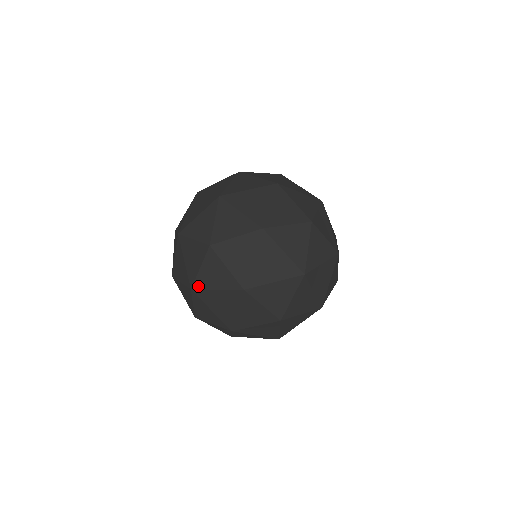
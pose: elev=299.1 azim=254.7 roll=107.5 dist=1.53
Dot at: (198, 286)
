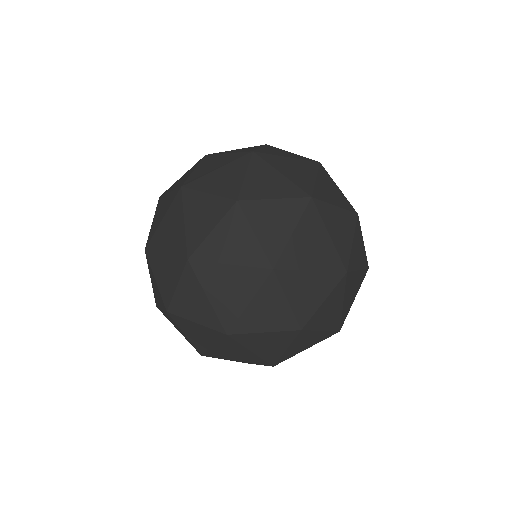
Dot at: (283, 360)
